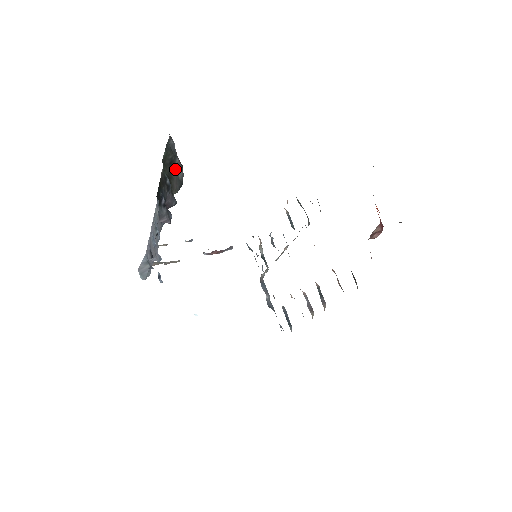
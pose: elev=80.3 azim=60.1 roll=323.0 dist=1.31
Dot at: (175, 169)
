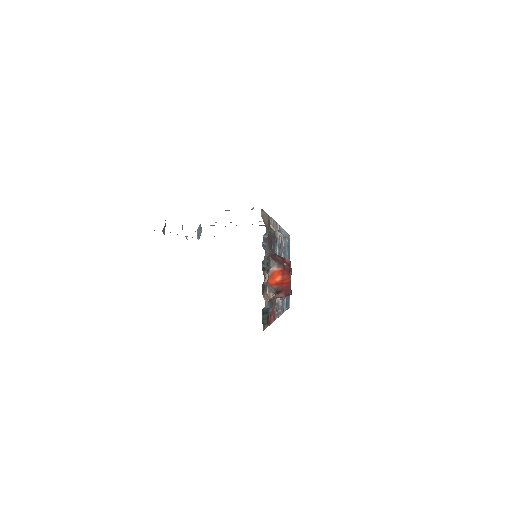
Dot at: occluded
